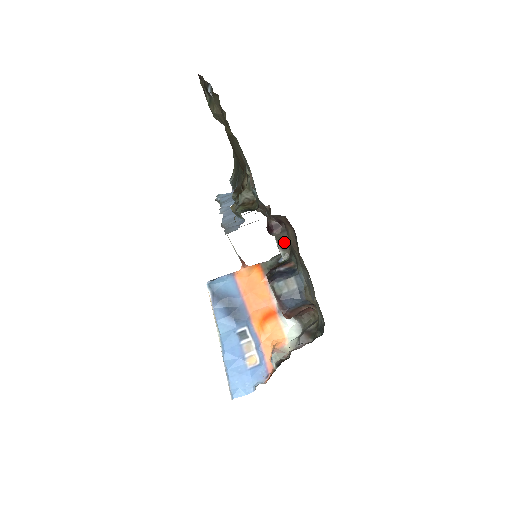
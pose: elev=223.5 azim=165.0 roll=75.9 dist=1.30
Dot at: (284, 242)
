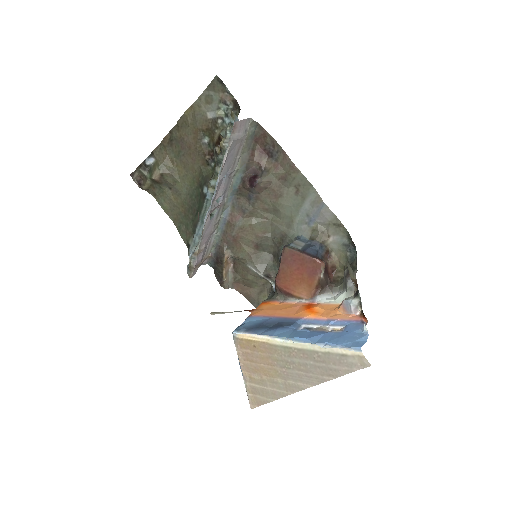
Dot at: (265, 264)
